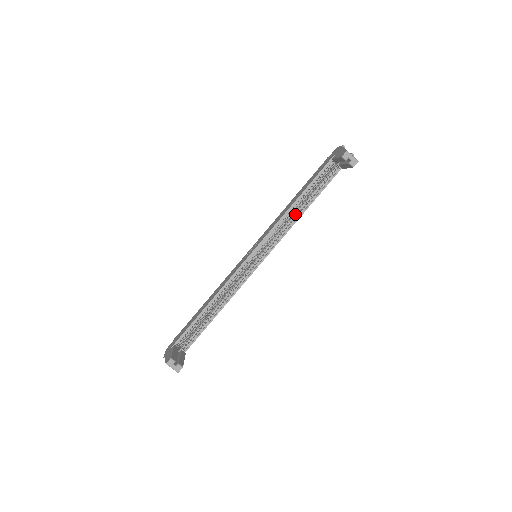
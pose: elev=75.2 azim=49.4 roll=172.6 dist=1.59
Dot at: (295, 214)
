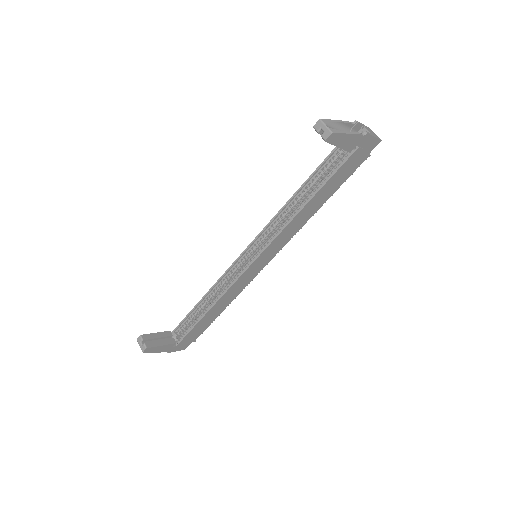
Dot at: (295, 210)
